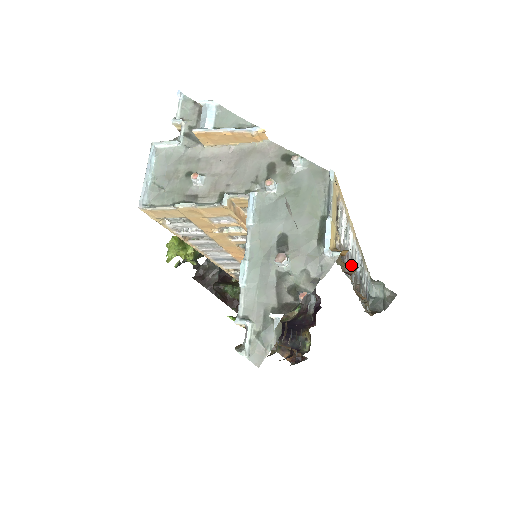
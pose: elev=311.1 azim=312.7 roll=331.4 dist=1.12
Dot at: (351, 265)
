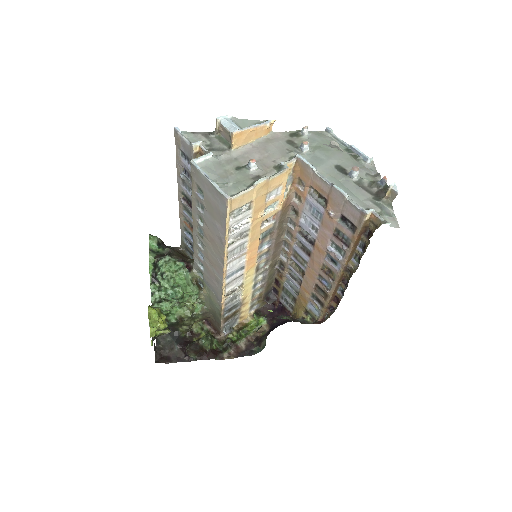
Dot at: occluded
